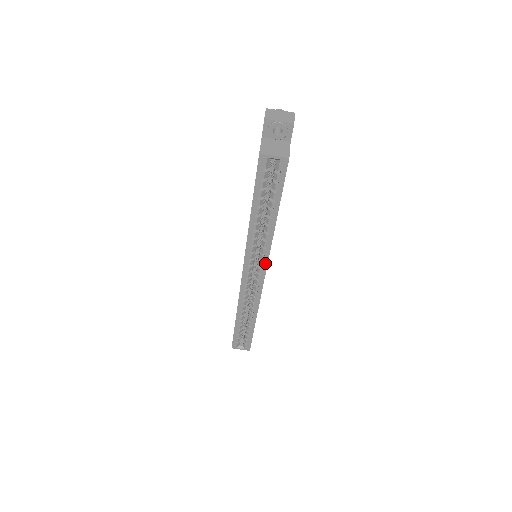
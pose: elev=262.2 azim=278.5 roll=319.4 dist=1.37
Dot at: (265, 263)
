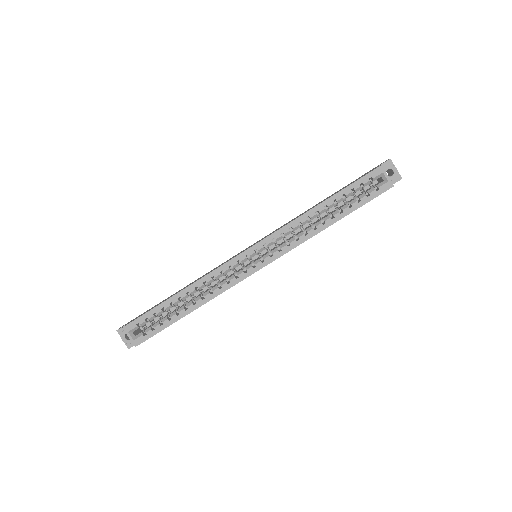
Dot at: (280, 254)
